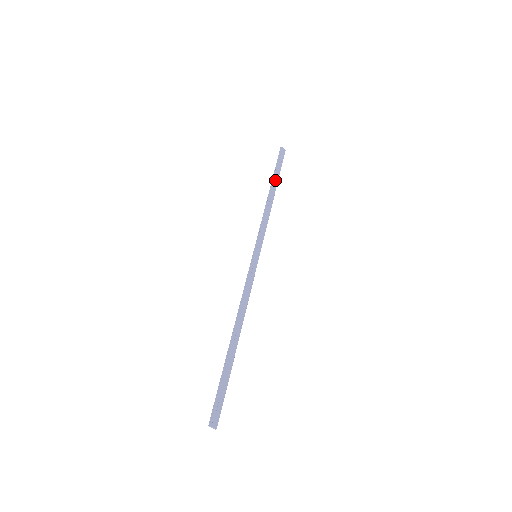
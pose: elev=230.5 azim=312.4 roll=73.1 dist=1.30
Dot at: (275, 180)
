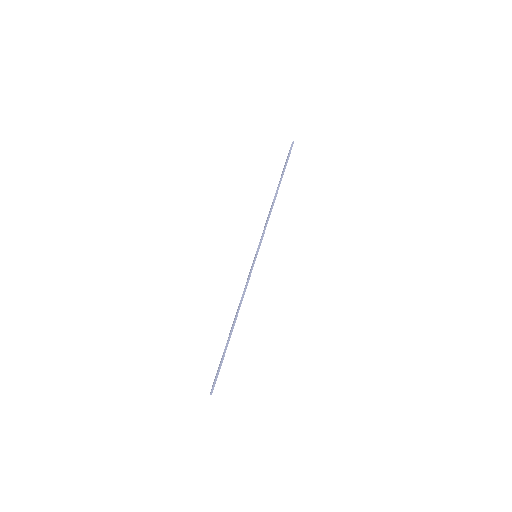
Dot at: occluded
